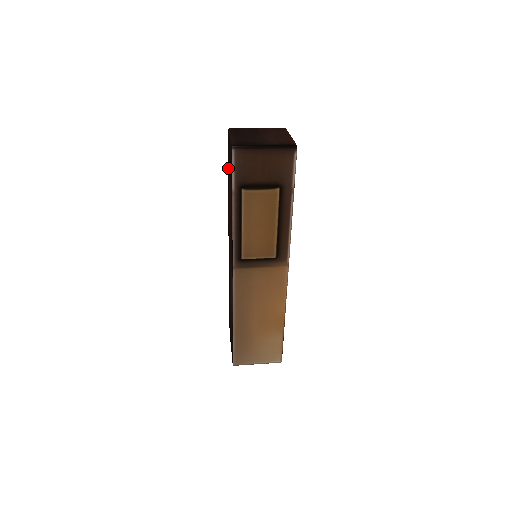
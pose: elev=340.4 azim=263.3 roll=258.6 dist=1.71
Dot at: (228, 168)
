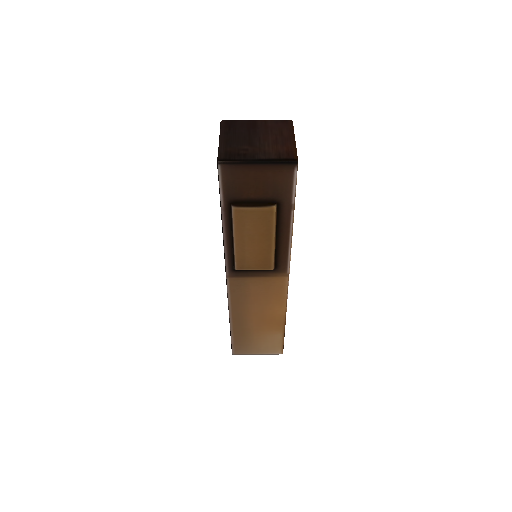
Dot at: occluded
